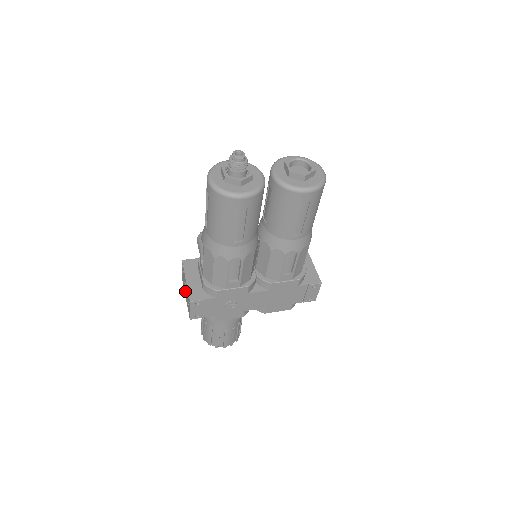
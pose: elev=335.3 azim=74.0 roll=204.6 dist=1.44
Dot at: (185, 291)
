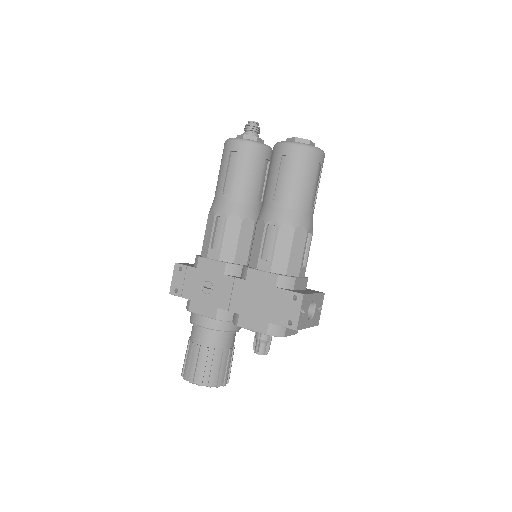
Dot at: occluded
